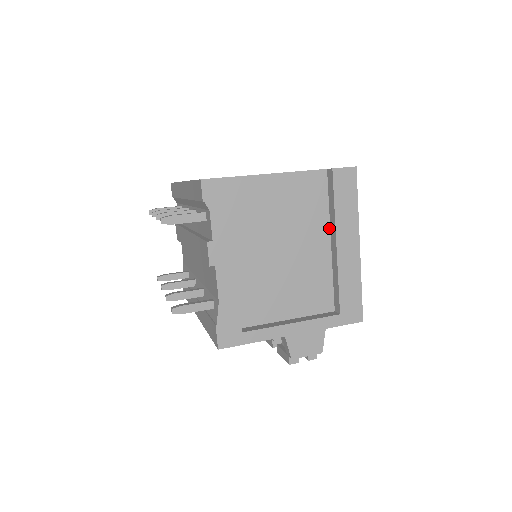
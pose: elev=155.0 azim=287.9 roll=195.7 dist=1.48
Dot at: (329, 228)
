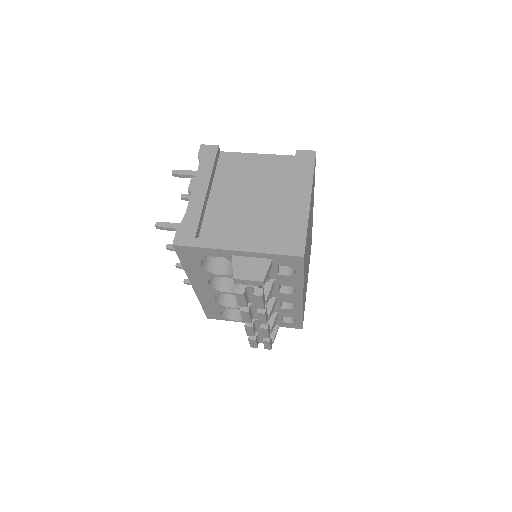
Dot at: occluded
